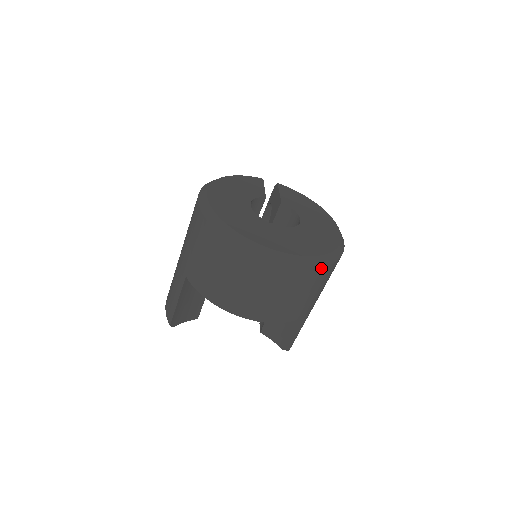
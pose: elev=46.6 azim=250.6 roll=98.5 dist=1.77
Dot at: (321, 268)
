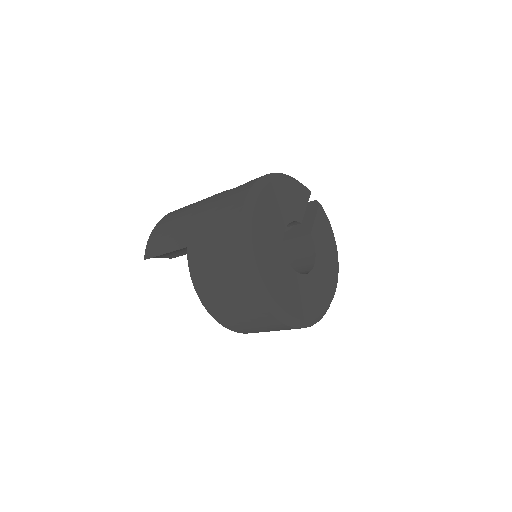
Dot at: (300, 328)
